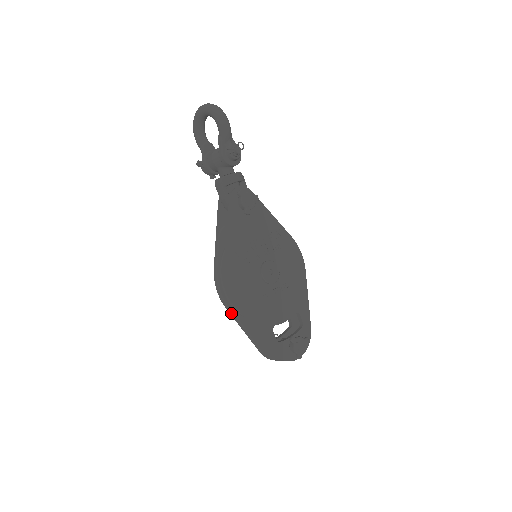
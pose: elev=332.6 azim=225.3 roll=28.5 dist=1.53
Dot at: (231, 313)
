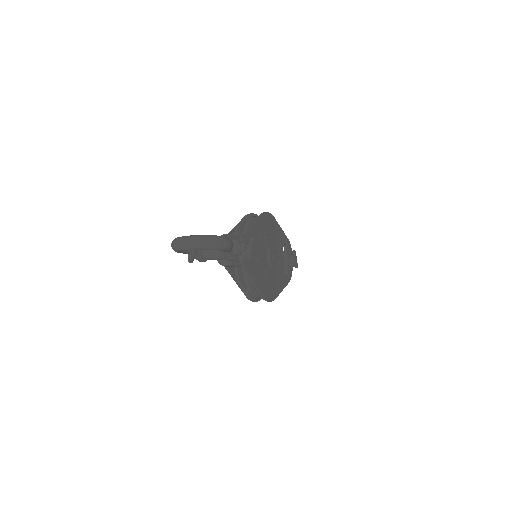
Dot at: occluded
